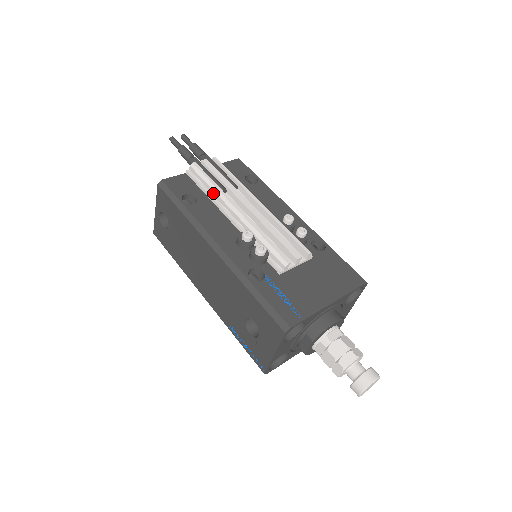
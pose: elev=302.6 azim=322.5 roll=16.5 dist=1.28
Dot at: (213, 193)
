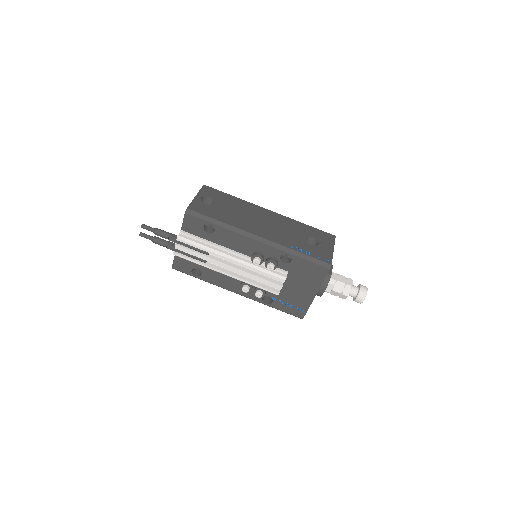
Dot at: occluded
